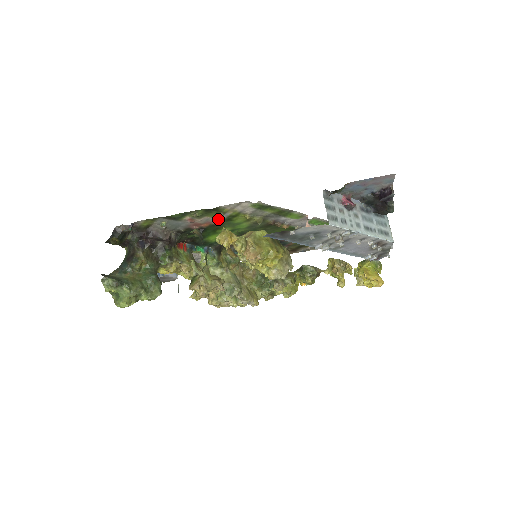
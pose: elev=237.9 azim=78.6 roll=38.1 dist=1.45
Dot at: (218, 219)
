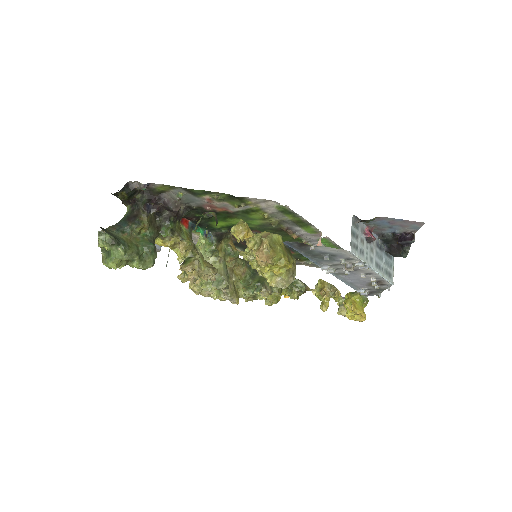
Dot at: (236, 208)
